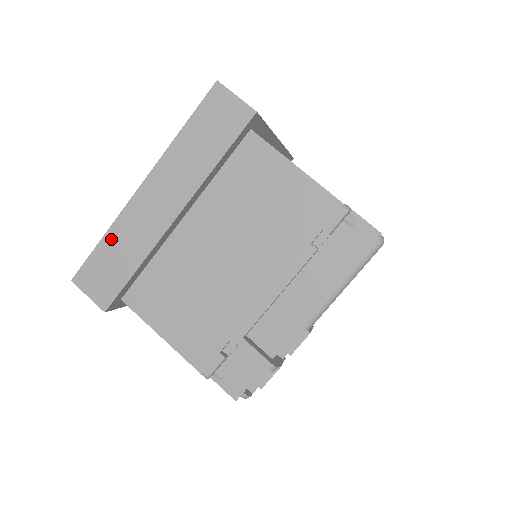
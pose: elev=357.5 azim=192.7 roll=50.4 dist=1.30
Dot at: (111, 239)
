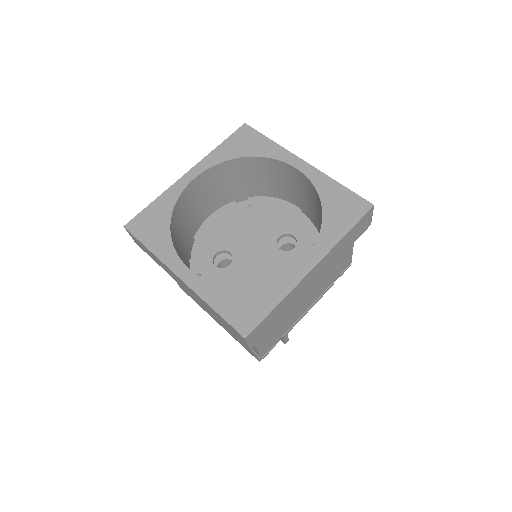
Dot at: (281, 305)
